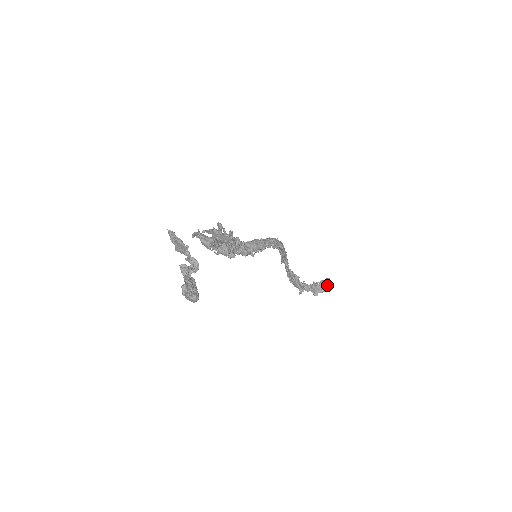
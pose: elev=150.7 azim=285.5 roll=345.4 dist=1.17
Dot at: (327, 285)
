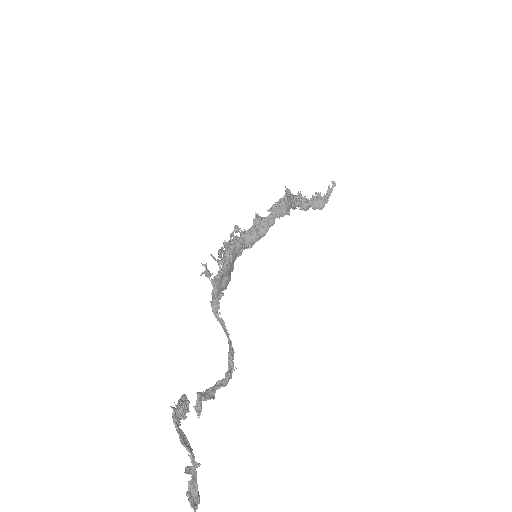
Dot at: occluded
